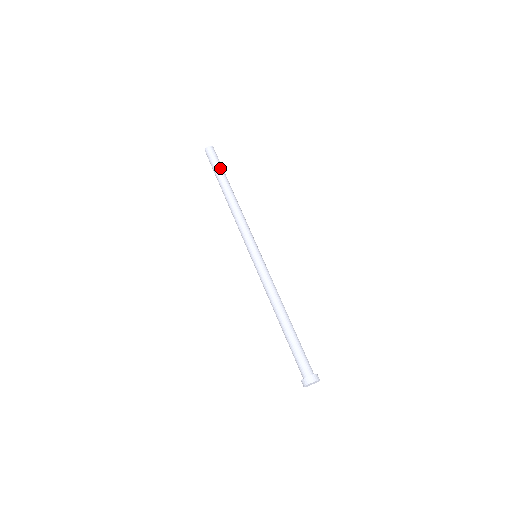
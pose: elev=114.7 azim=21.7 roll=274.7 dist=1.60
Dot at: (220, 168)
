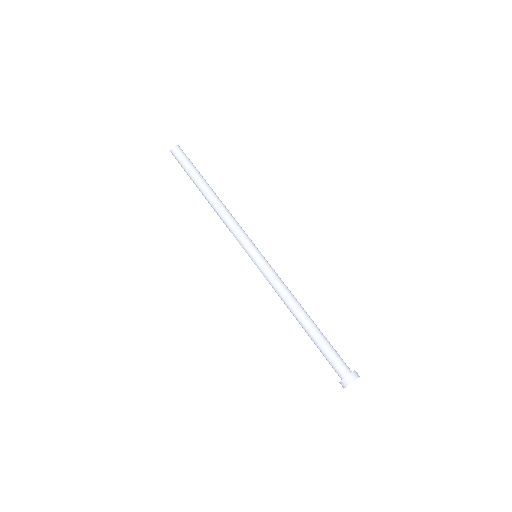
Dot at: (188, 170)
